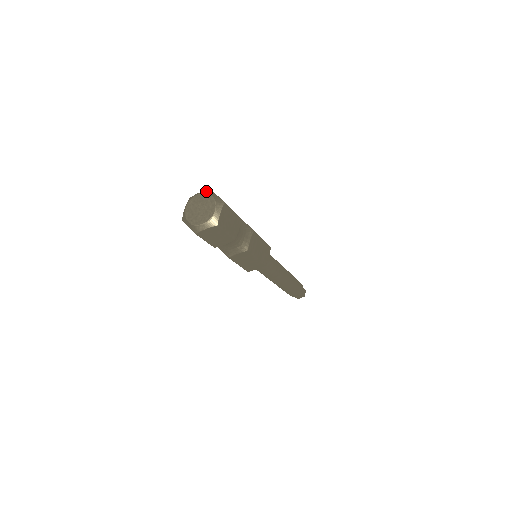
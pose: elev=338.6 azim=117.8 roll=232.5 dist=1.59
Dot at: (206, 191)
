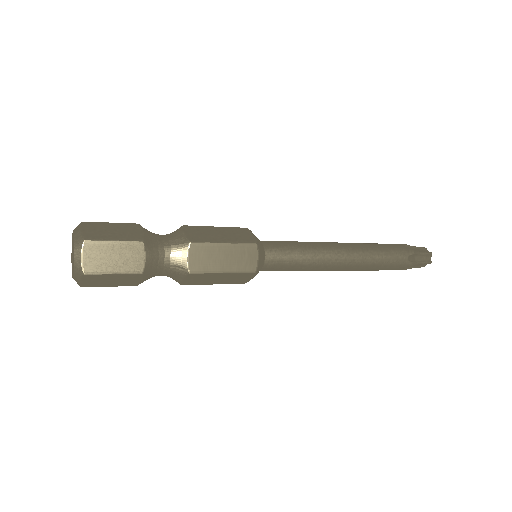
Dot at: (77, 240)
